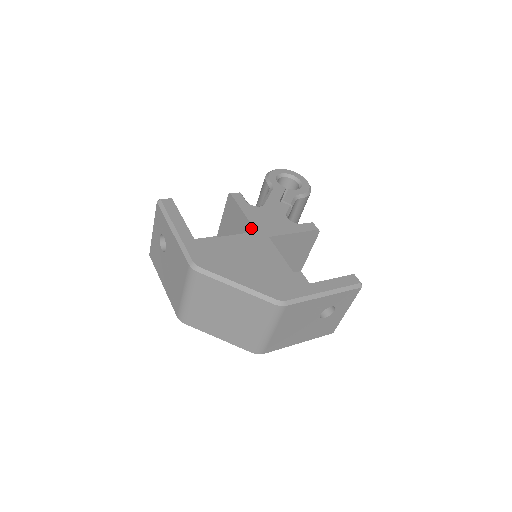
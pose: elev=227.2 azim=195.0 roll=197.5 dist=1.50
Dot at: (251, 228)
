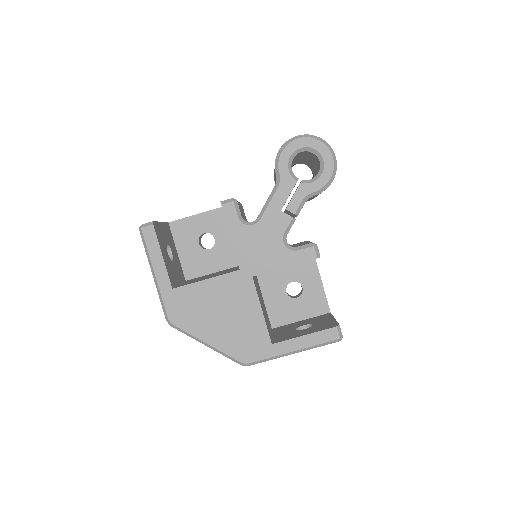
Dot at: (237, 260)
